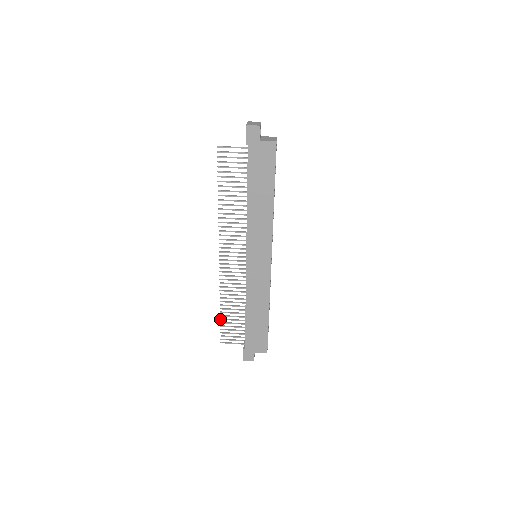
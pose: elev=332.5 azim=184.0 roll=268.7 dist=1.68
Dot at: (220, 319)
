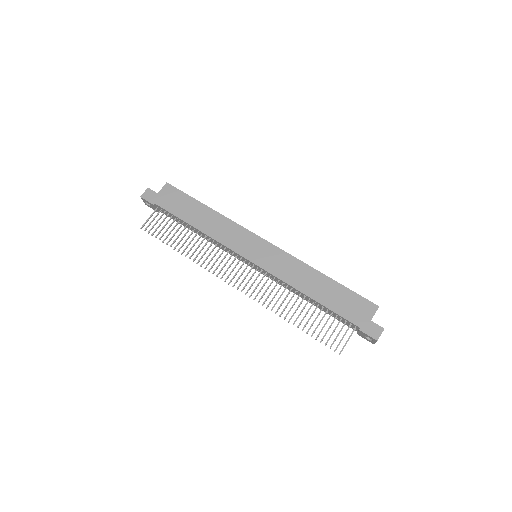
Dot at: (306, 333)
